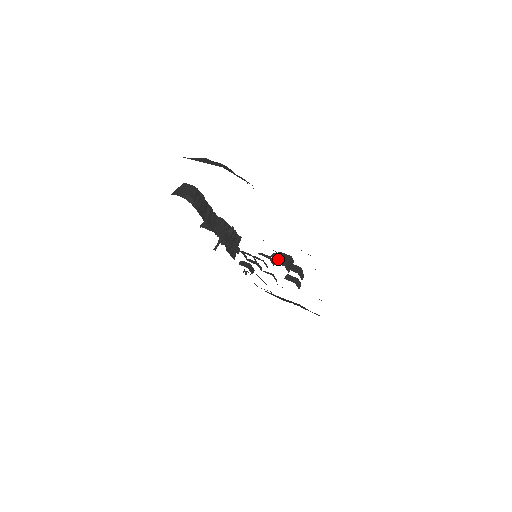
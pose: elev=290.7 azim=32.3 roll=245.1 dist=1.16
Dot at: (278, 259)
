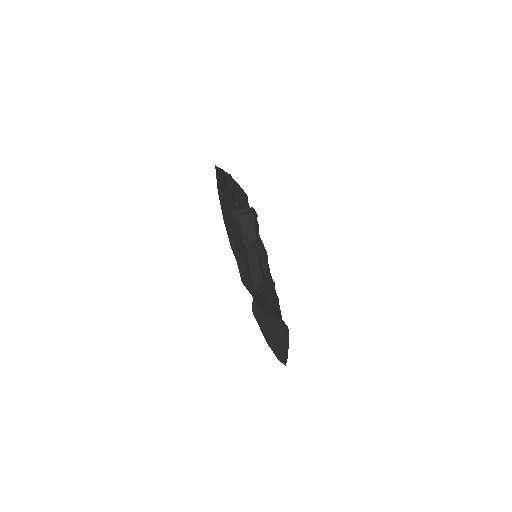
Dot at: occluded
